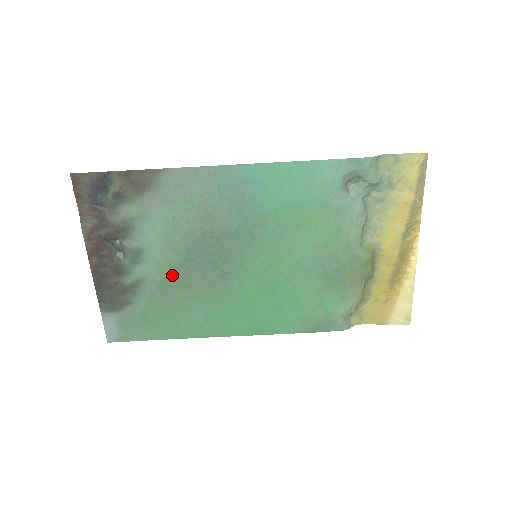
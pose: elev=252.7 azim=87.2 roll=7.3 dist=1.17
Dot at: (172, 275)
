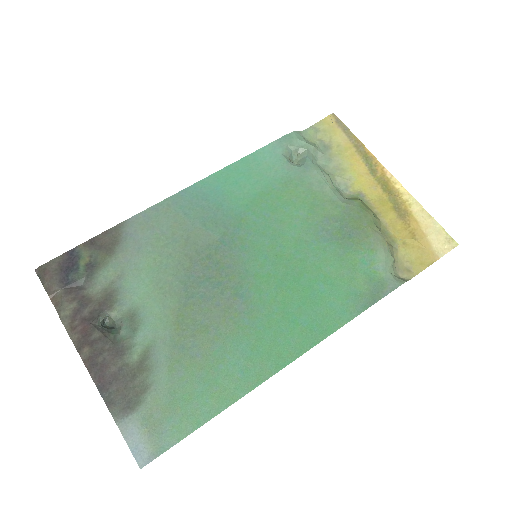
Dot at: (181, 323)
